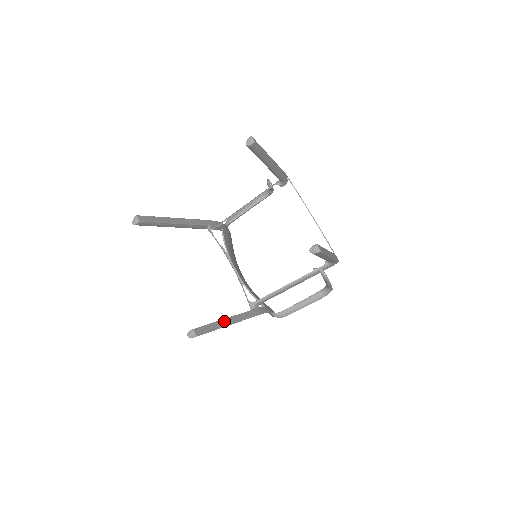
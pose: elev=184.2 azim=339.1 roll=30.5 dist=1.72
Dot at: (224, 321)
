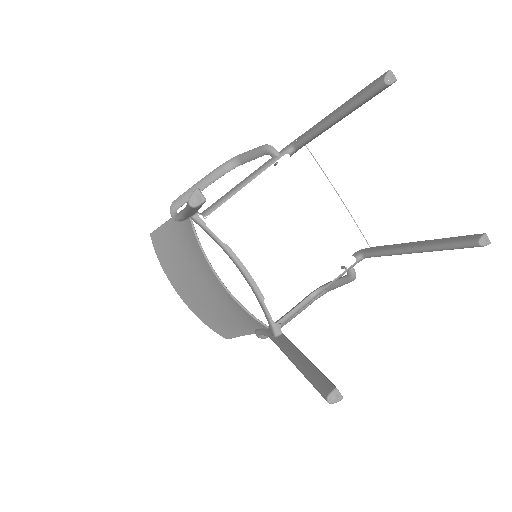
Dot at: (310, 361)
